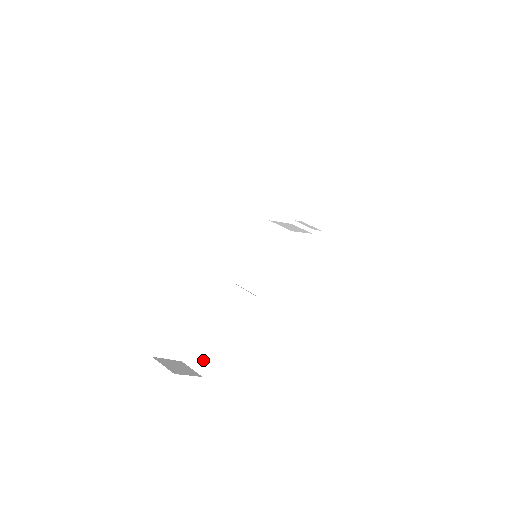
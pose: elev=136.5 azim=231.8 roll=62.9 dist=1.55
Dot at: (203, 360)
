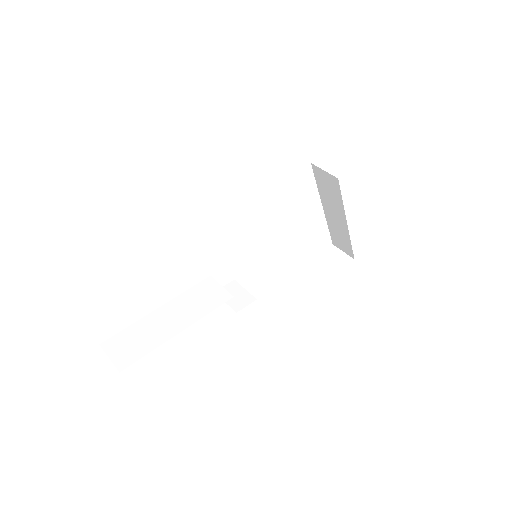
Dot at: (131, 352)
